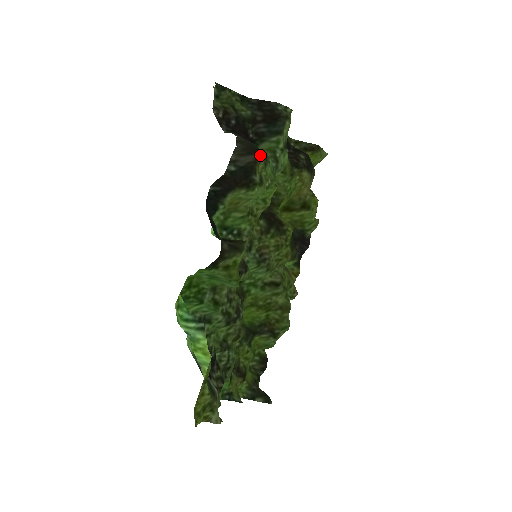
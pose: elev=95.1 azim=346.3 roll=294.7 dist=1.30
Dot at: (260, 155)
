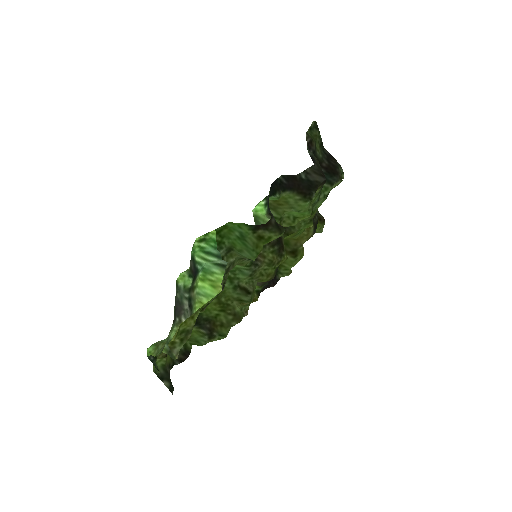
Dot at: (324, 183)
